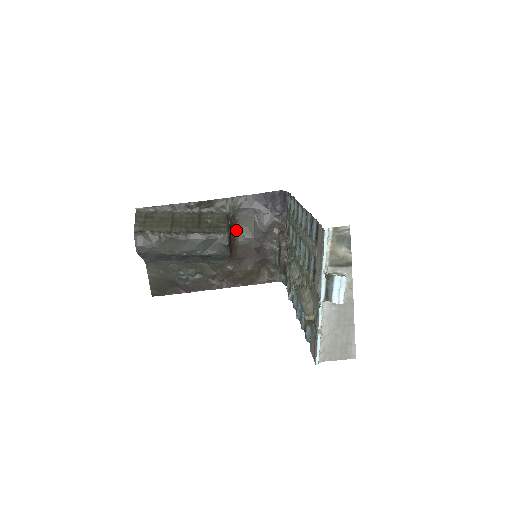
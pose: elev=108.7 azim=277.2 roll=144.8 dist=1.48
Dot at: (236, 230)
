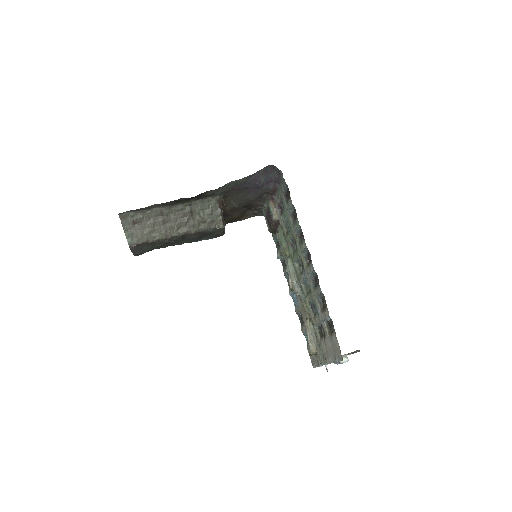
Dot at: (225, 202)
